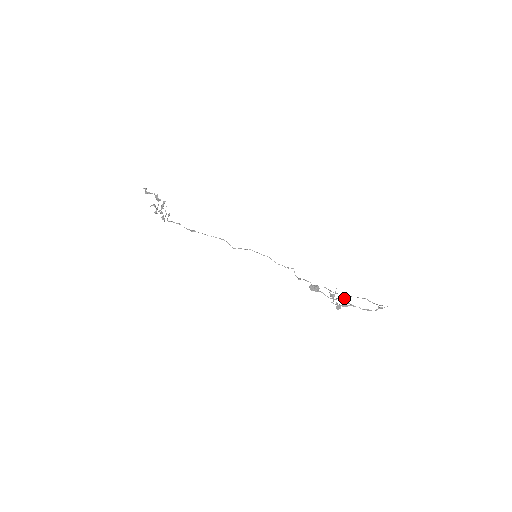
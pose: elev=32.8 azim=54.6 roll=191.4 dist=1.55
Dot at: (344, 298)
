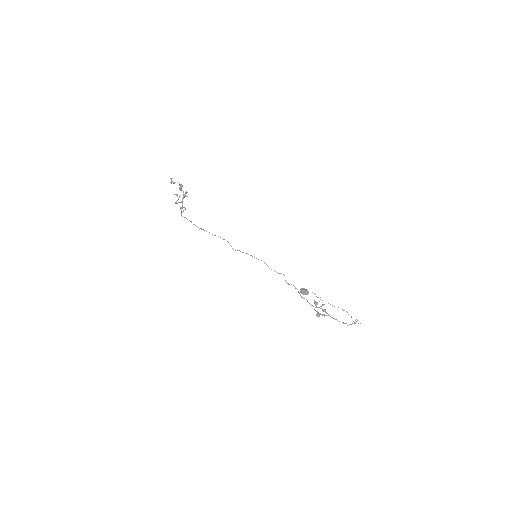
Dot at: occluded
